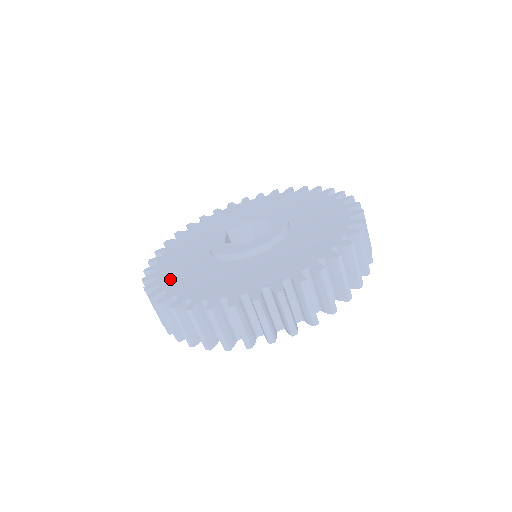
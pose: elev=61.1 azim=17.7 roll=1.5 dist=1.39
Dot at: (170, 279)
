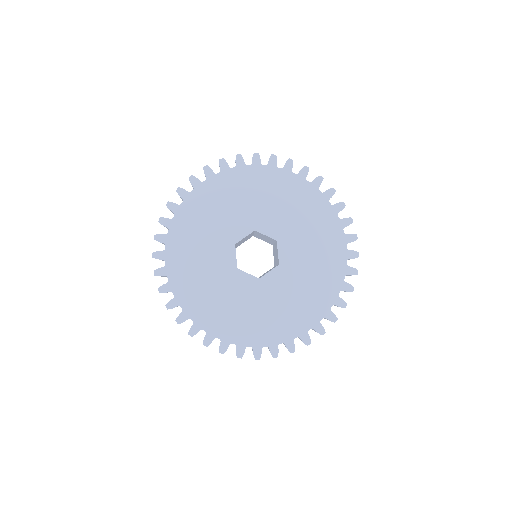
Dot at: (190, 301)
